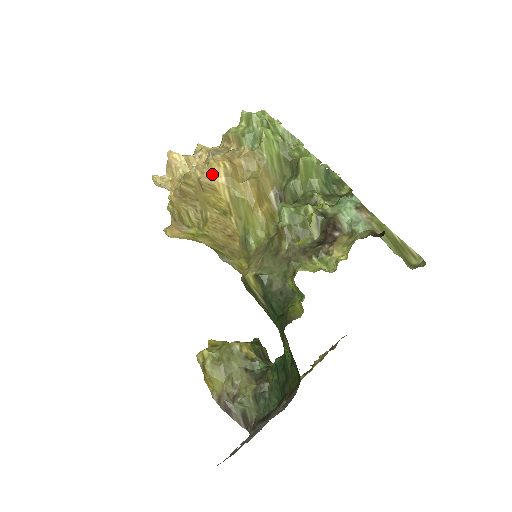
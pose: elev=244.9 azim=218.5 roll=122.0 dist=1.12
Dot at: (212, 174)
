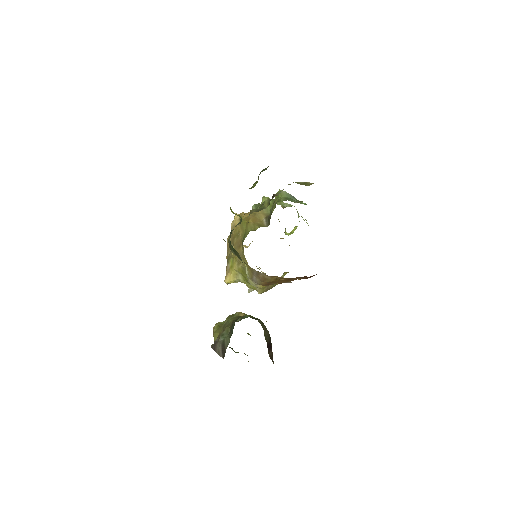
Dot at: (234, 220)
